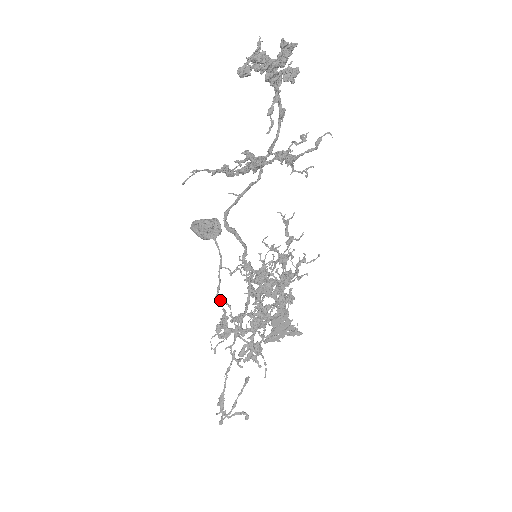
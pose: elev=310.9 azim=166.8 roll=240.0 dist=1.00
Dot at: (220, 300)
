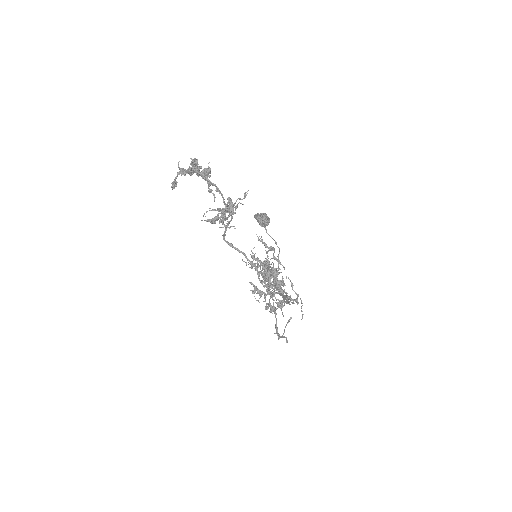
Dot at: (280, 264)
